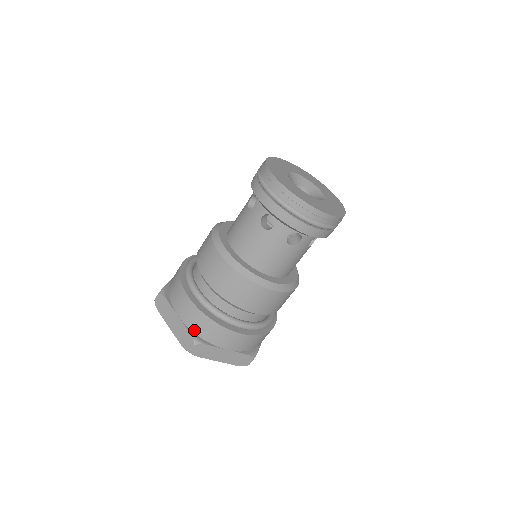
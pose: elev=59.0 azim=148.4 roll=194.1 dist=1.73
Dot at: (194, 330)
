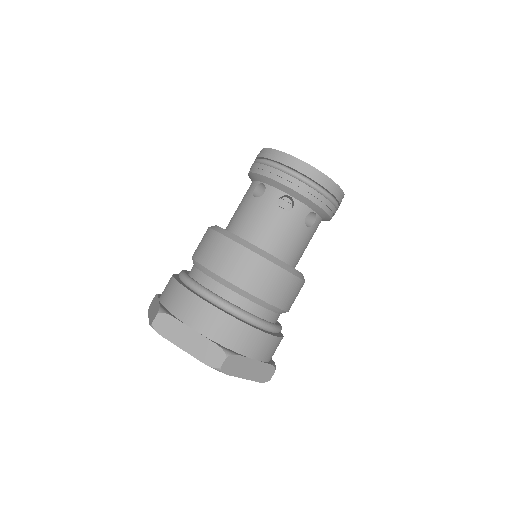
Dot at: (220, 341)
